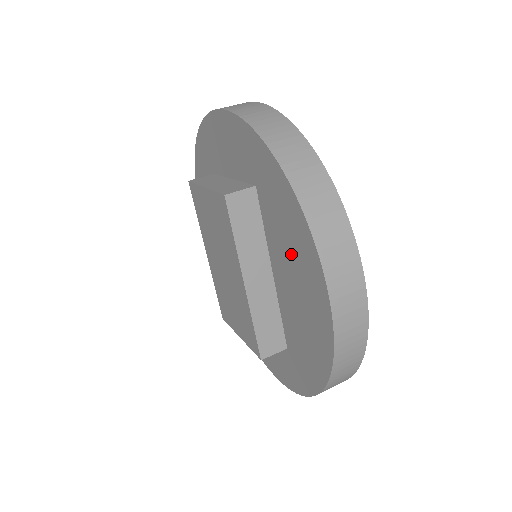
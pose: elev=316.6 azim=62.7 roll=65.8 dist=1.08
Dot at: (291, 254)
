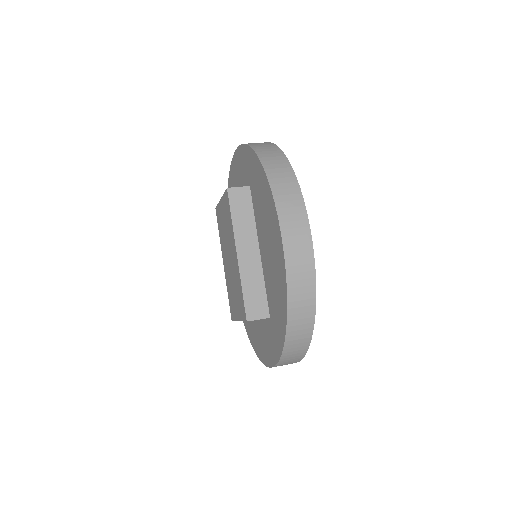
Dot at: (265, 218)
